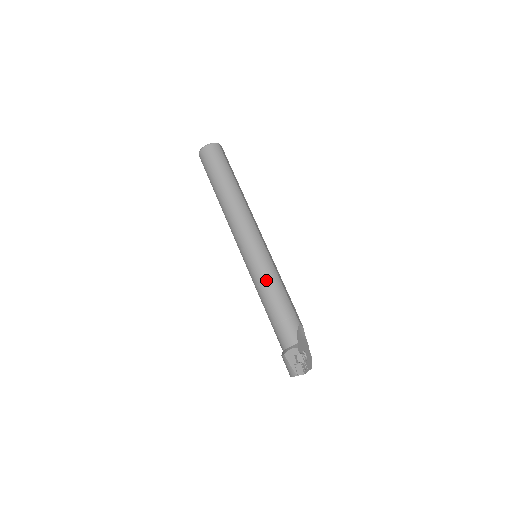
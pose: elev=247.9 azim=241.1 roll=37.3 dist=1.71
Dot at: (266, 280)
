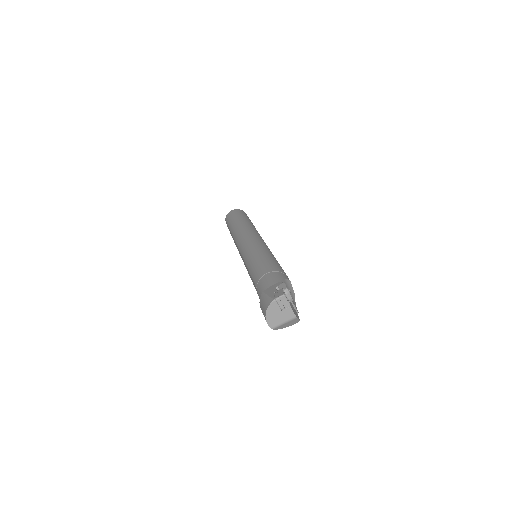
Dot at: (261, 253)
